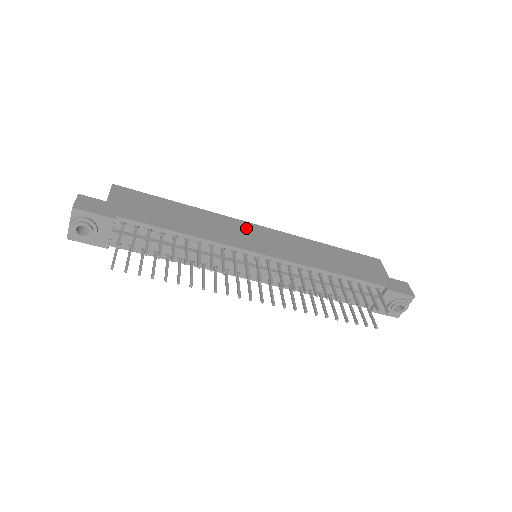
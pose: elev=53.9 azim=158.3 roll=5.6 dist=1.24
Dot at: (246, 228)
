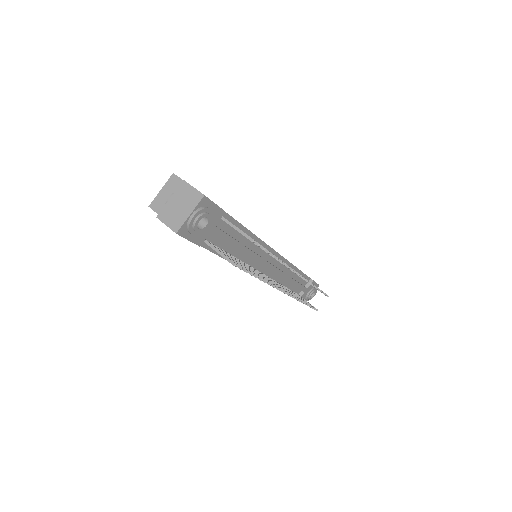
Dot at: occluded
